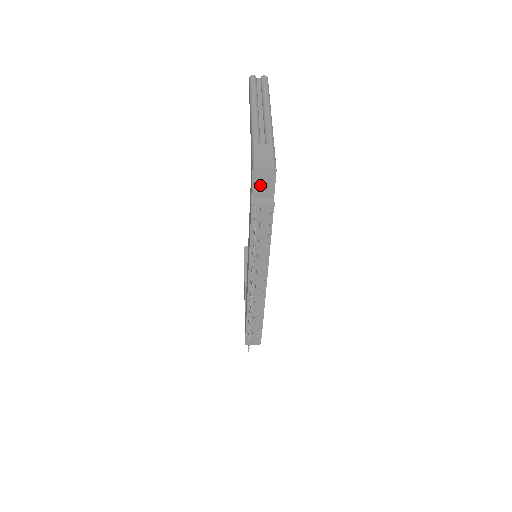
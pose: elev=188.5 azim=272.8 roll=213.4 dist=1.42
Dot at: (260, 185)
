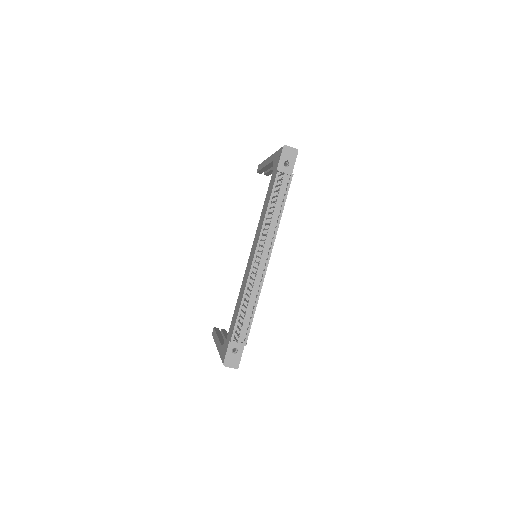
Dot at: (283, 164)
